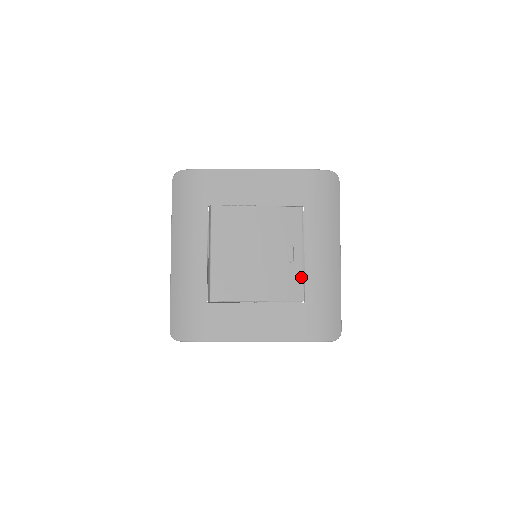
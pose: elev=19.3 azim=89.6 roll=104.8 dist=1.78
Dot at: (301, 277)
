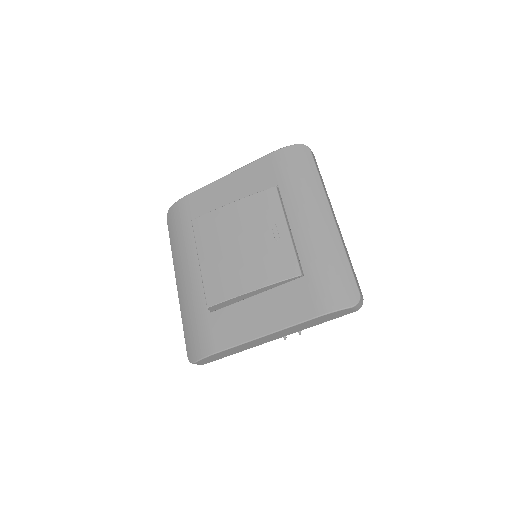
Dot at: (292, 251)
